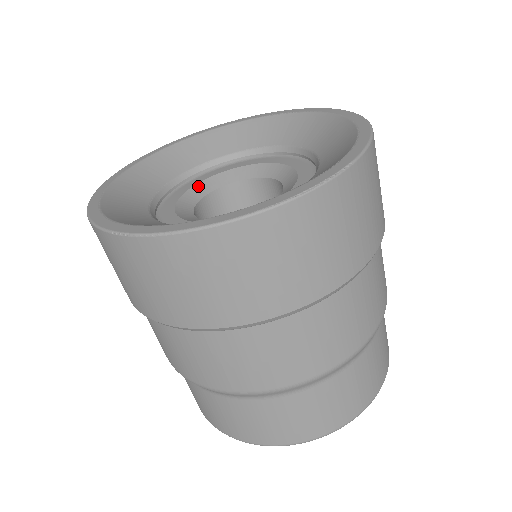
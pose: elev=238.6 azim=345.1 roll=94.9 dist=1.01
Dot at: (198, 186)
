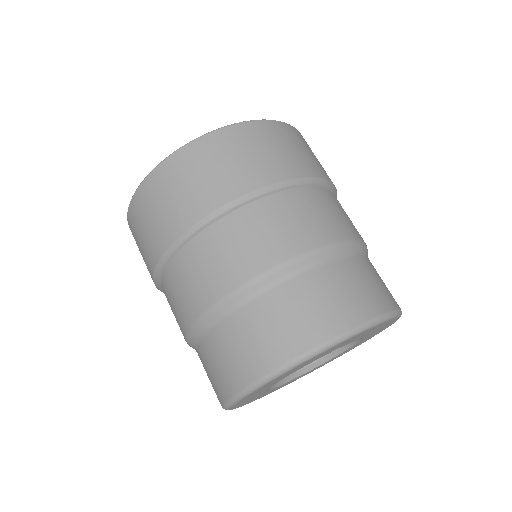
Dot at: occluded
